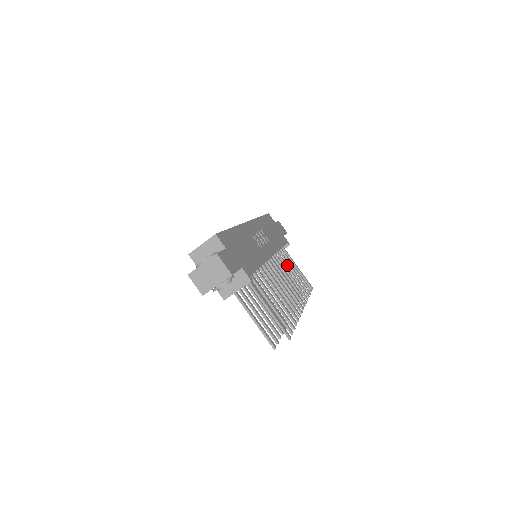
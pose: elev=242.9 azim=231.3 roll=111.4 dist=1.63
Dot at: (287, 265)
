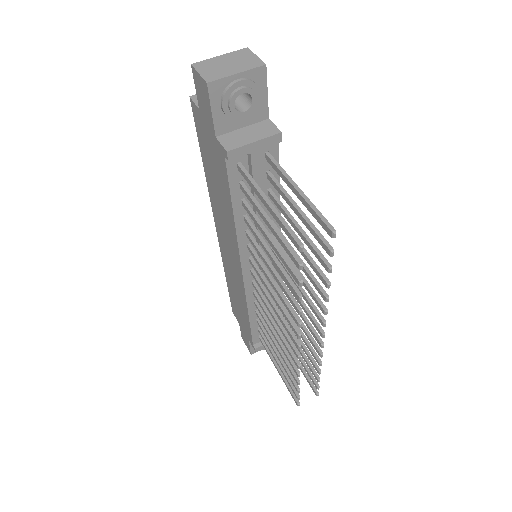
Dot at: occluded
